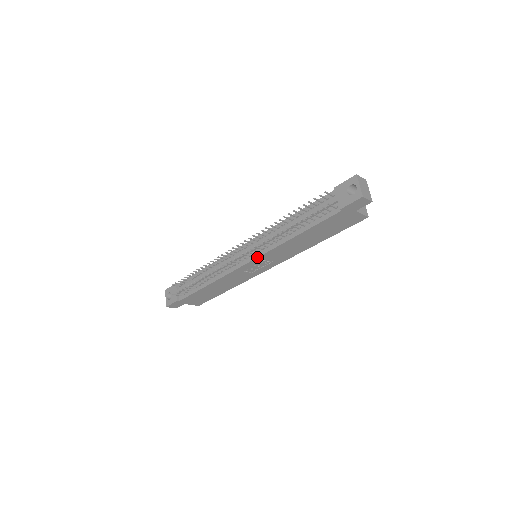
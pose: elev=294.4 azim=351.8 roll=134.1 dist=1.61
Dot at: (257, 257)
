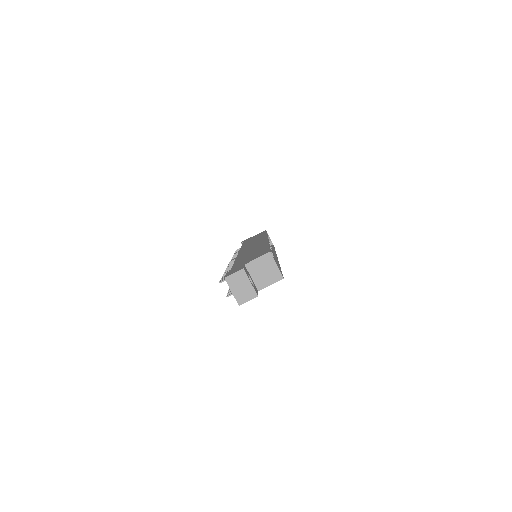
Dot at: occluded
